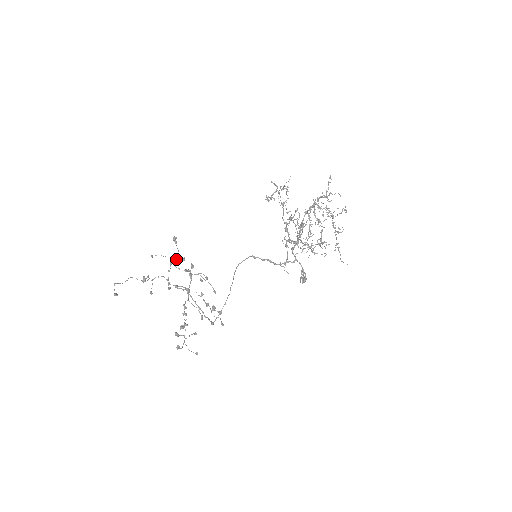
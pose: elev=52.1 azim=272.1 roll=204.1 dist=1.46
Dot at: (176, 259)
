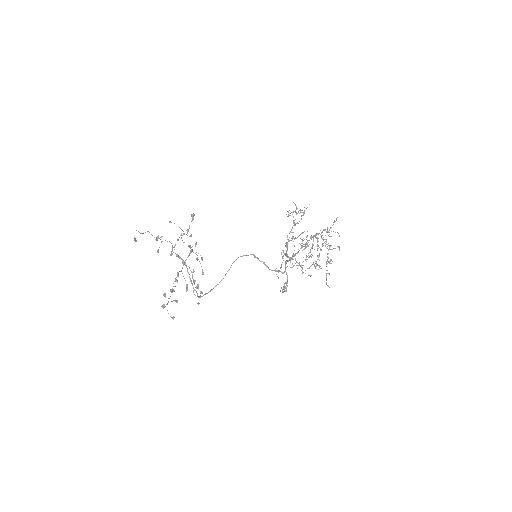
Dot at: (187, 233)
